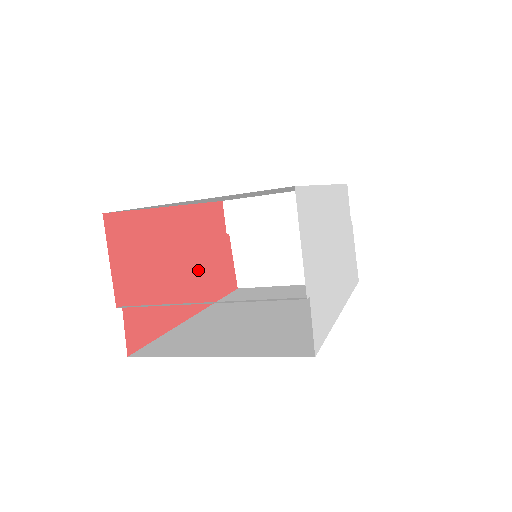
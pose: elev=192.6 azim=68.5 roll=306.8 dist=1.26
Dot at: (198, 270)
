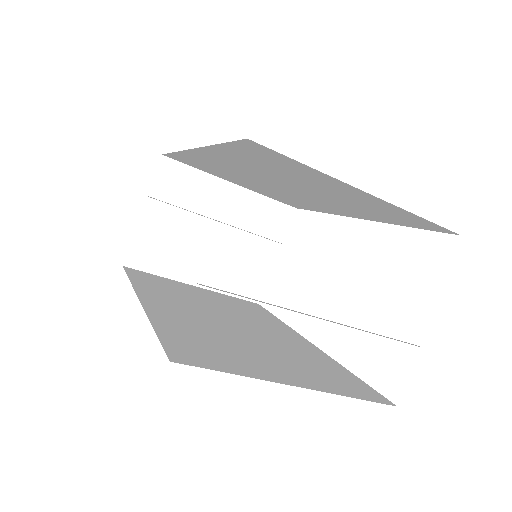
Dot at: occluded
